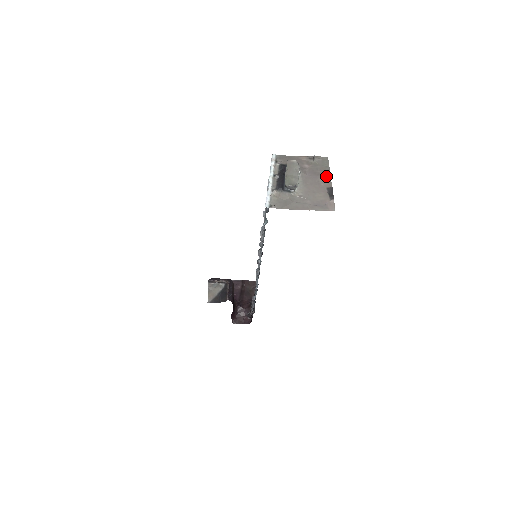
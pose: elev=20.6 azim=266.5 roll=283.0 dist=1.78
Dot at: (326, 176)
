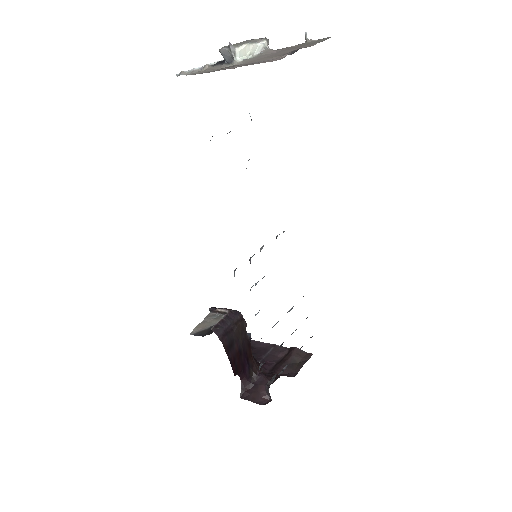
Dot at: (307, 46)
